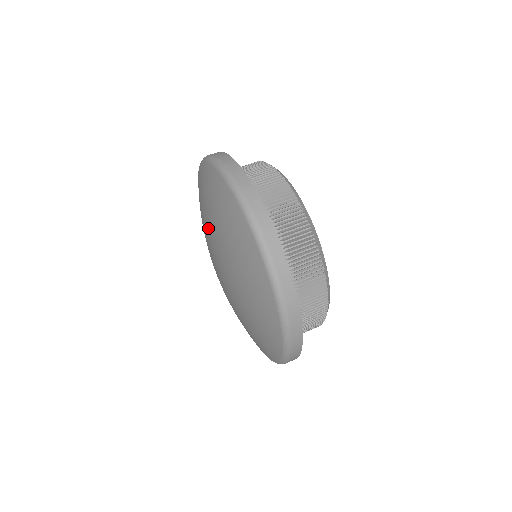
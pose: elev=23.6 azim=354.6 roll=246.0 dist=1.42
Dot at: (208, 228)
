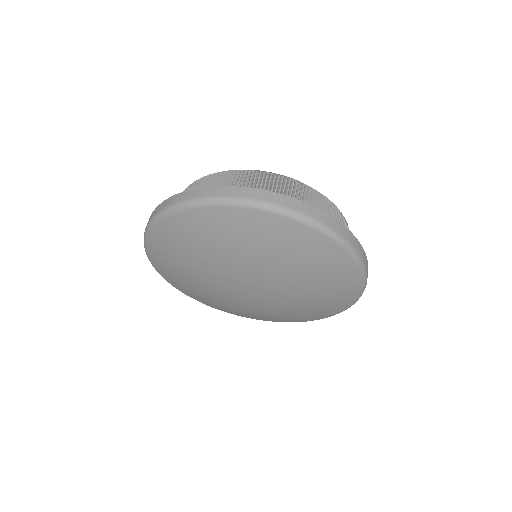
Dot at: (238, 265)
